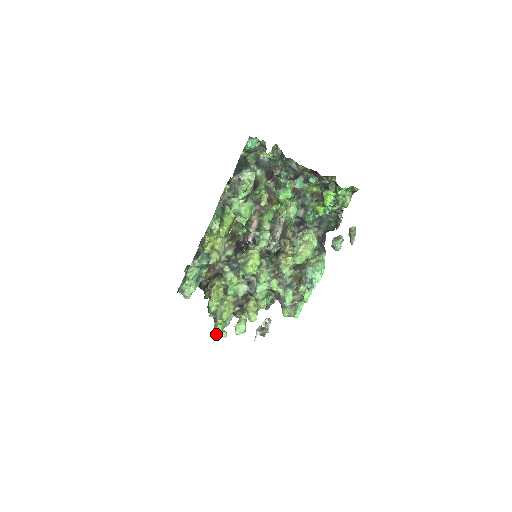
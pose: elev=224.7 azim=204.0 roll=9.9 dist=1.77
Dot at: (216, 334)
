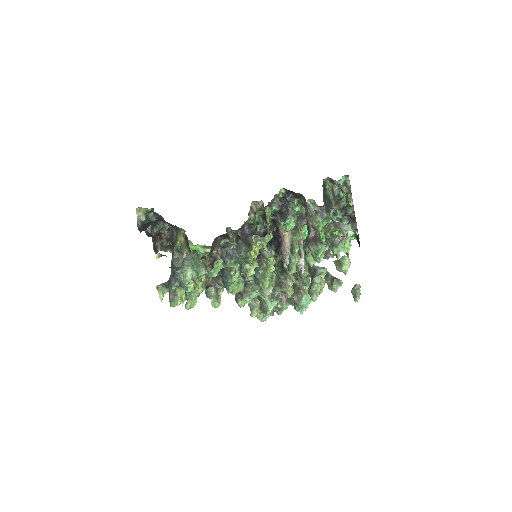
Dot at: occluded
